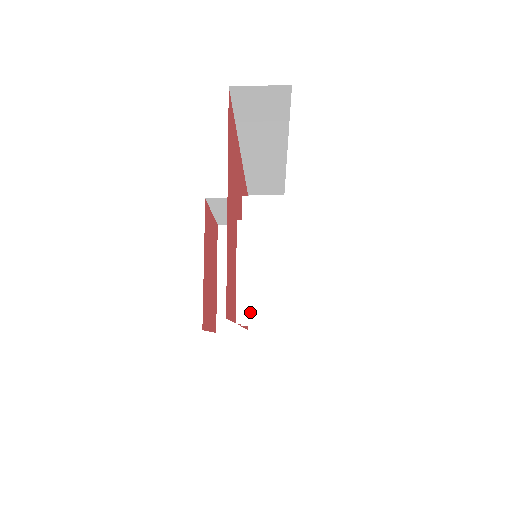
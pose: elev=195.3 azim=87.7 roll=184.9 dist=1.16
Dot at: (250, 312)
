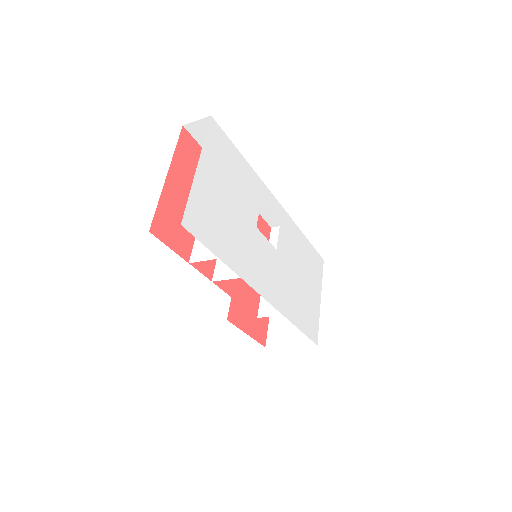
Dot at: (198, 256)
